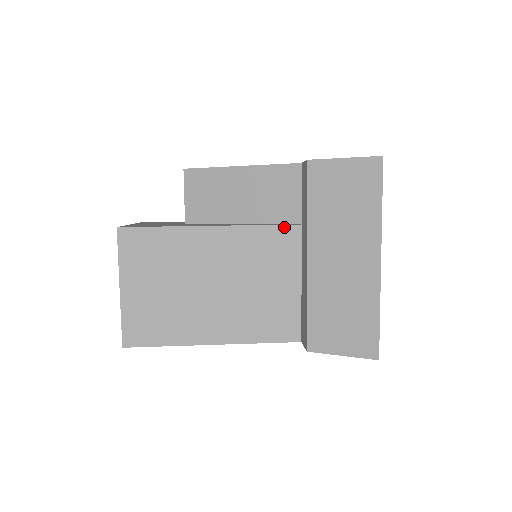
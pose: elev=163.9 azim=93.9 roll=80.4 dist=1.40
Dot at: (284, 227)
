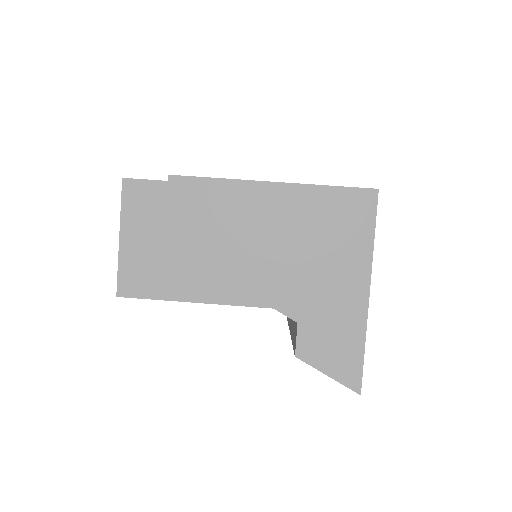
Dot at: occluded
